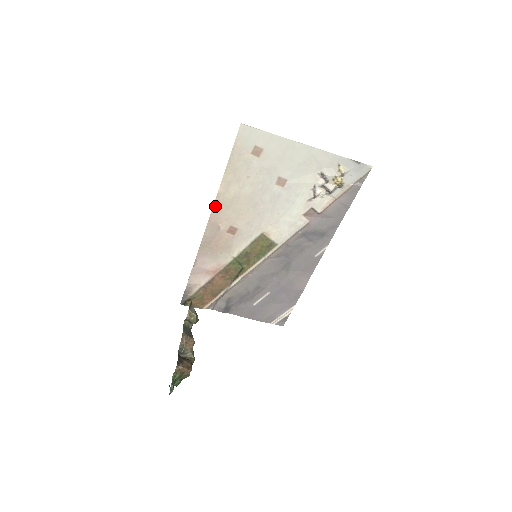
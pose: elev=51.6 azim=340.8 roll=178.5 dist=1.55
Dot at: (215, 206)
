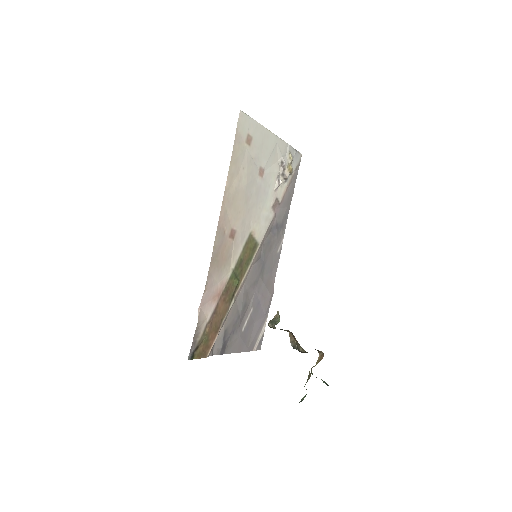
Dot at: (223, 205)
